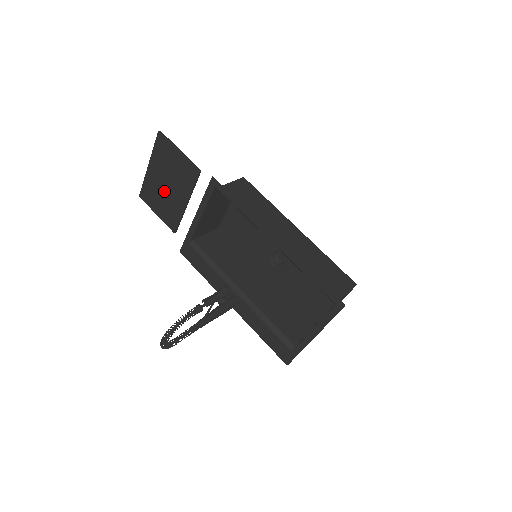
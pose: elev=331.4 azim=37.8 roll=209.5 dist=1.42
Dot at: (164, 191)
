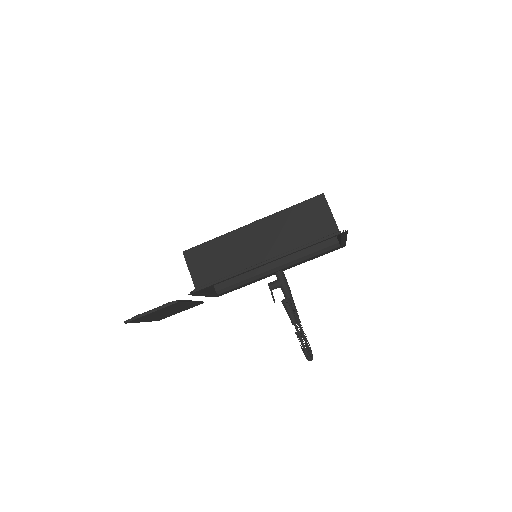
Dot at: occluded
